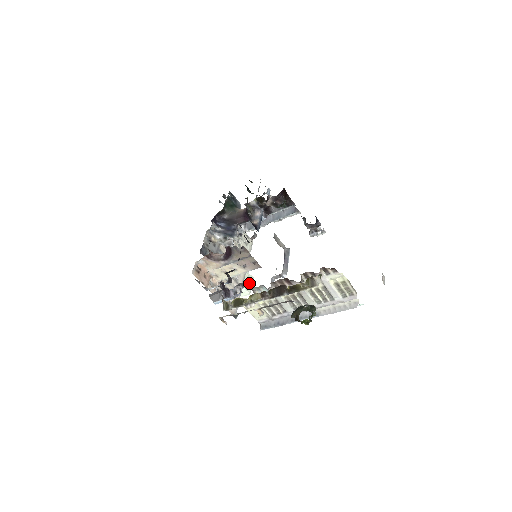
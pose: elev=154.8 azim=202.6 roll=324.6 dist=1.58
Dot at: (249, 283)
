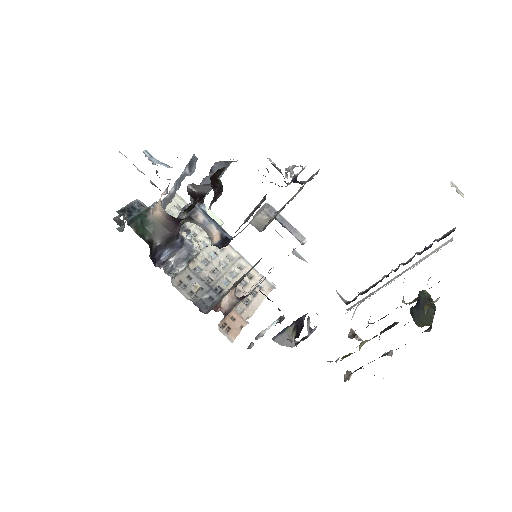
Dot at: (210, 216)
